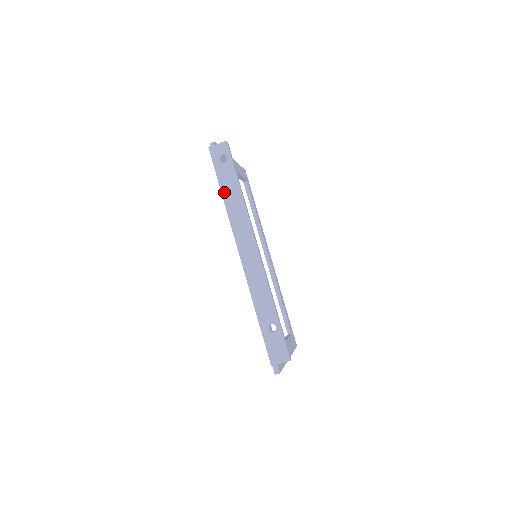
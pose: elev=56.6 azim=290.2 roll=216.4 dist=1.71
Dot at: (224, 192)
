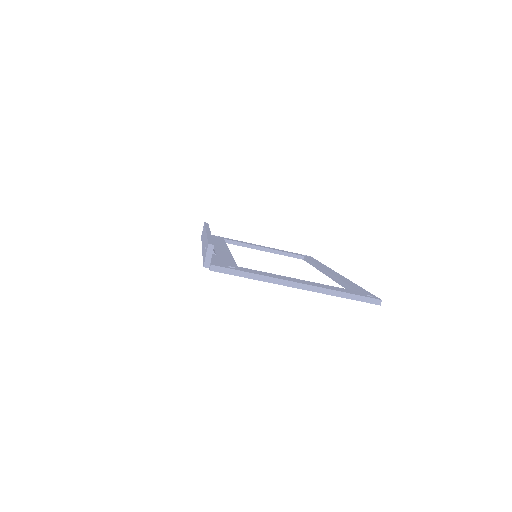
Dot at: occluded
